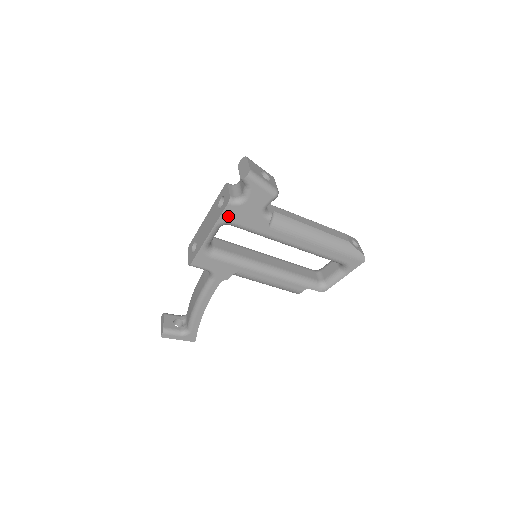
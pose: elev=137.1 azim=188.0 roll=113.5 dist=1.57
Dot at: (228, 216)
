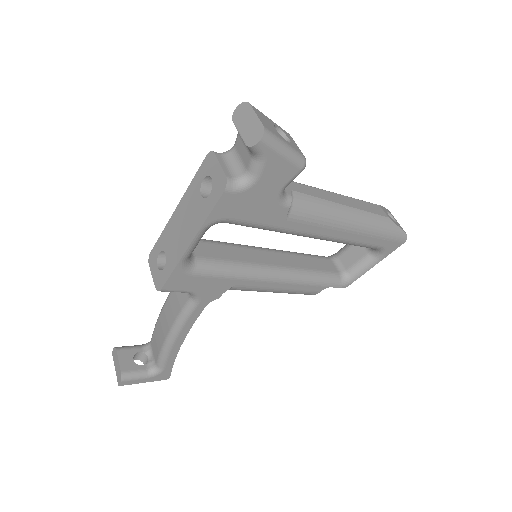
Dot at: (224, 210)
